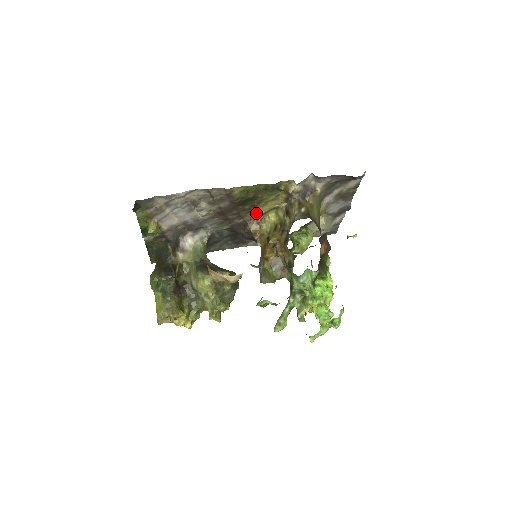
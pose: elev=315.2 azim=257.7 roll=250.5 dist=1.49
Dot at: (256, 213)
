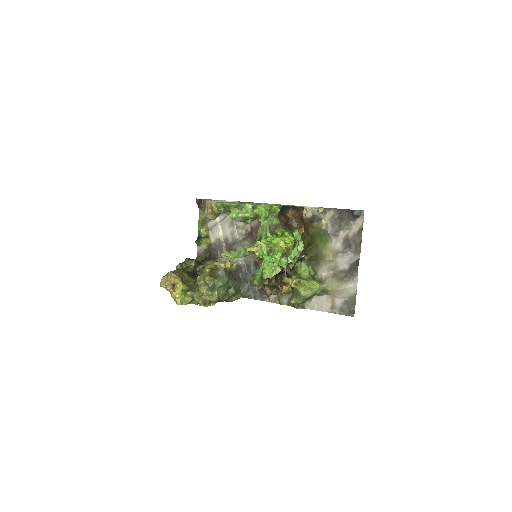
Dot at: occluded
